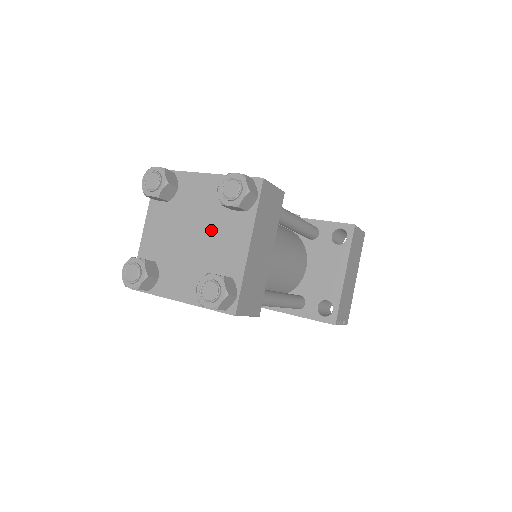
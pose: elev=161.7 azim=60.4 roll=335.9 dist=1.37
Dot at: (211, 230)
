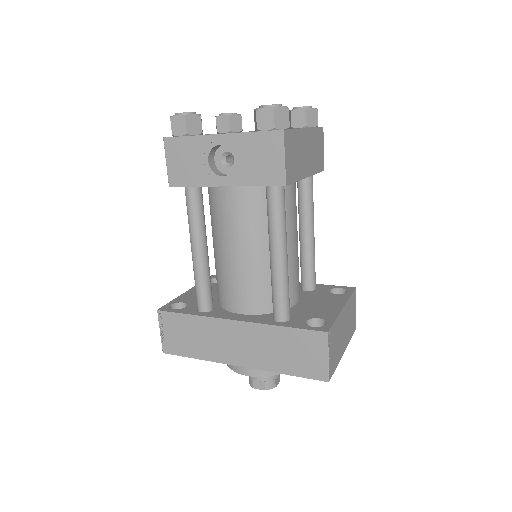
Dot at: occluded
